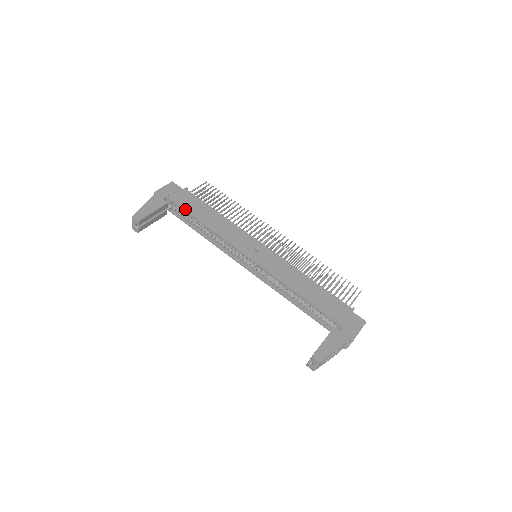
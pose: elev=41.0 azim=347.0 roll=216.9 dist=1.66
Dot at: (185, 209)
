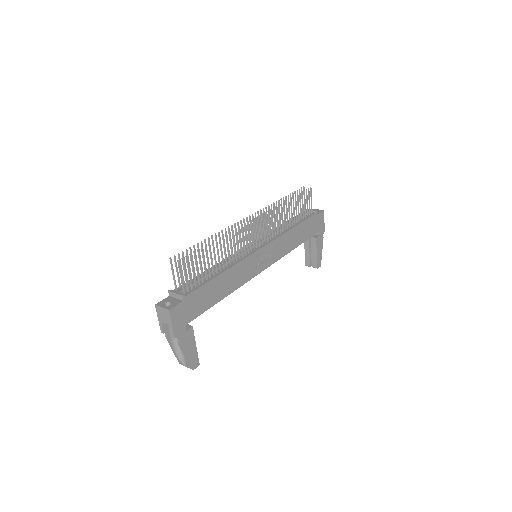
Dot at: (206, 310)
